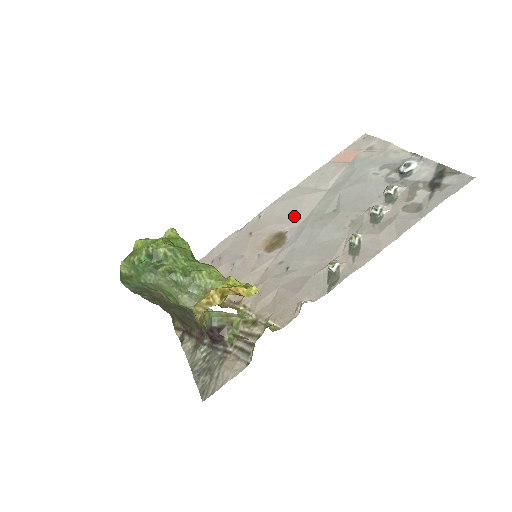
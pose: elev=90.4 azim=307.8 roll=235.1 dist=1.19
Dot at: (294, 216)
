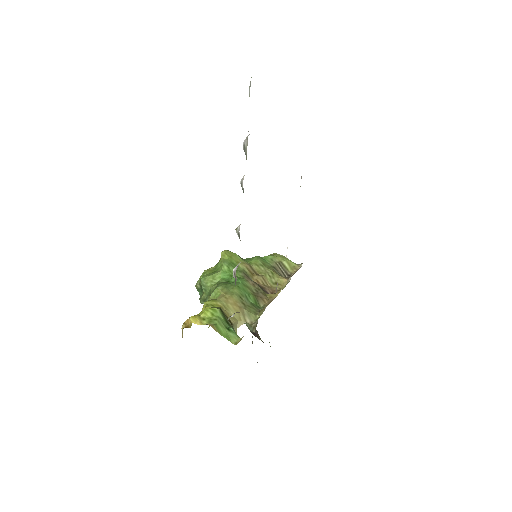
Dot at: occluded
